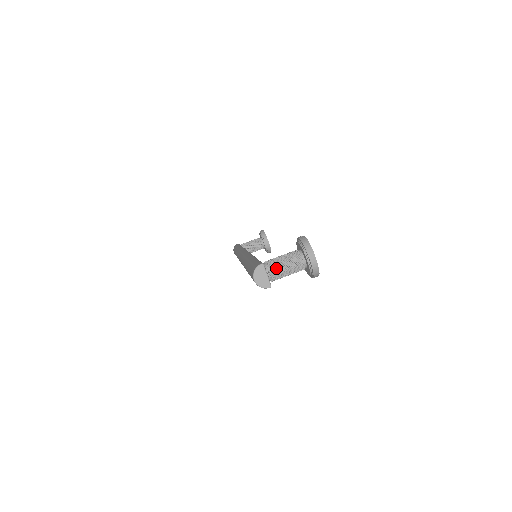
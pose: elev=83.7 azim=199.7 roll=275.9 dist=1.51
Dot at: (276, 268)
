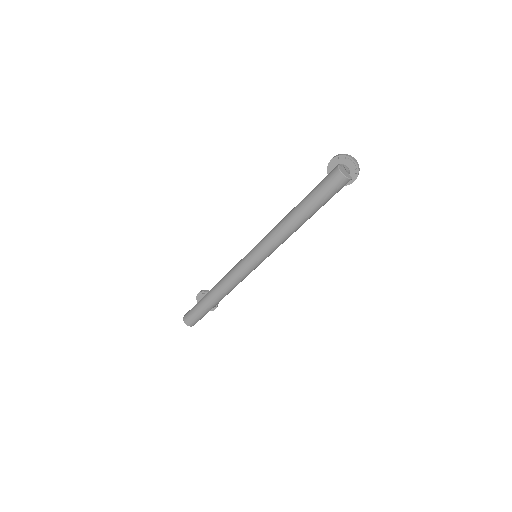
Dot at: occluded
